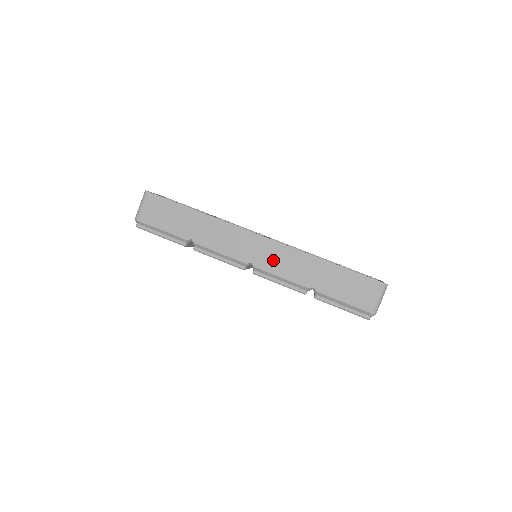
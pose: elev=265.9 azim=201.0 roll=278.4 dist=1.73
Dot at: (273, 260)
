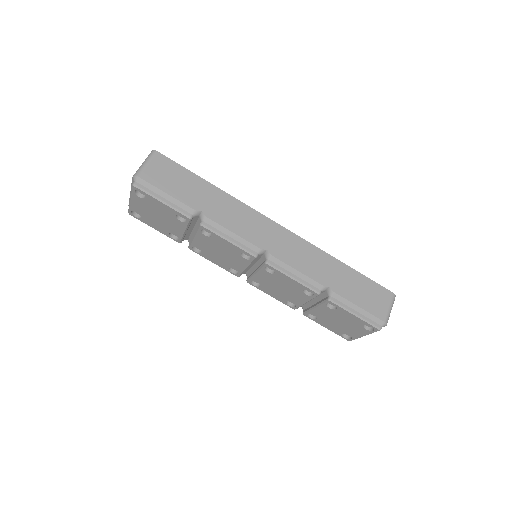
Dot at: (290, 251)
